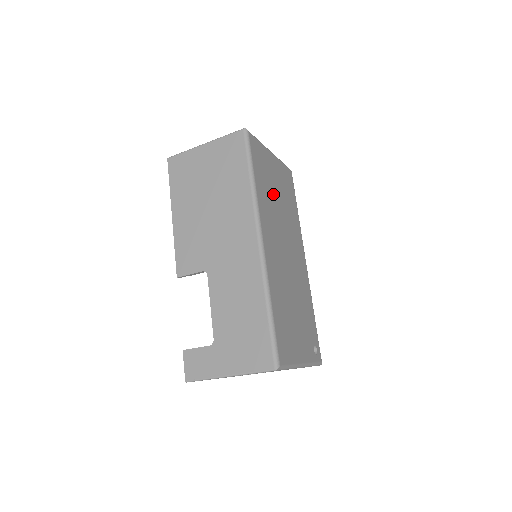
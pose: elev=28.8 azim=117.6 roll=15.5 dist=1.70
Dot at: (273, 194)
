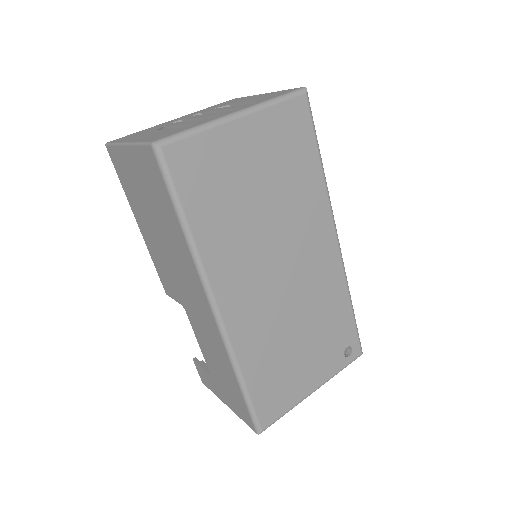
Dot at: (244, 204)
